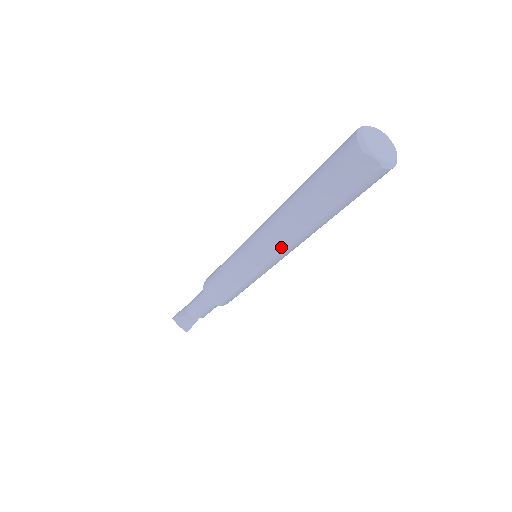
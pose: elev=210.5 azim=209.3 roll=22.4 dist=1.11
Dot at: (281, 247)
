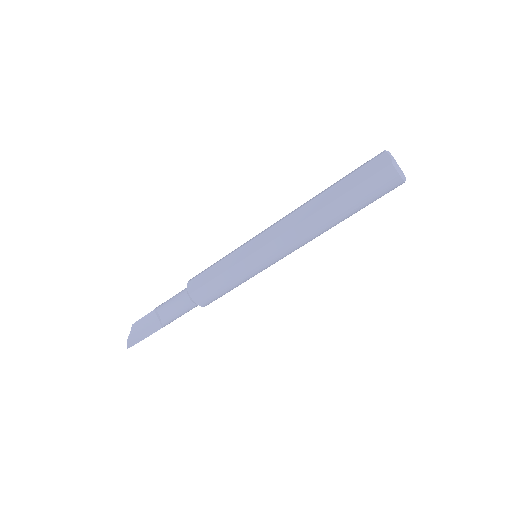
Dot at: (285, 229)
